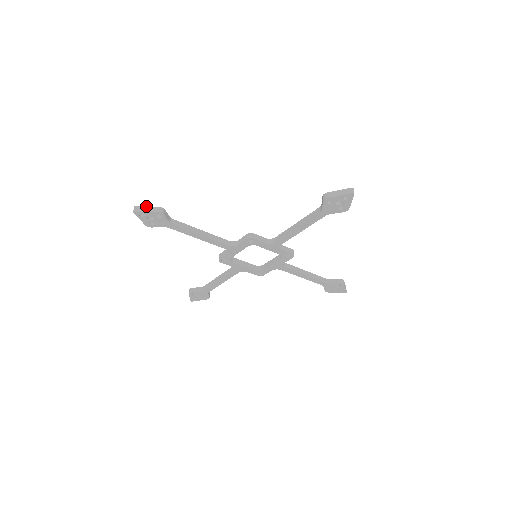
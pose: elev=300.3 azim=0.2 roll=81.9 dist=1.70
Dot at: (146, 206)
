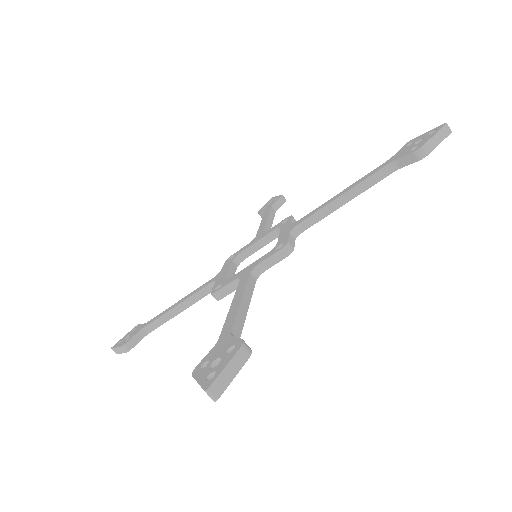
Dot at: (115, 348)
